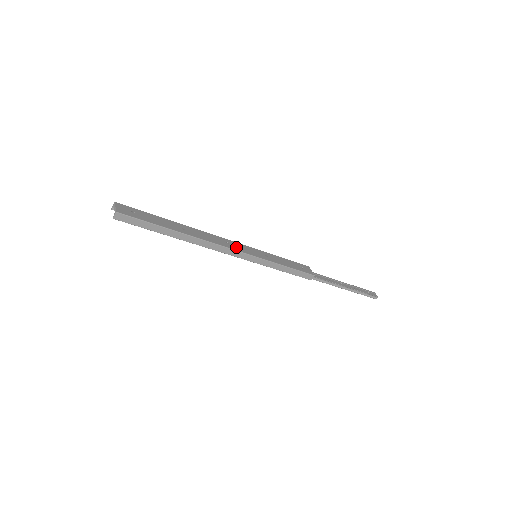
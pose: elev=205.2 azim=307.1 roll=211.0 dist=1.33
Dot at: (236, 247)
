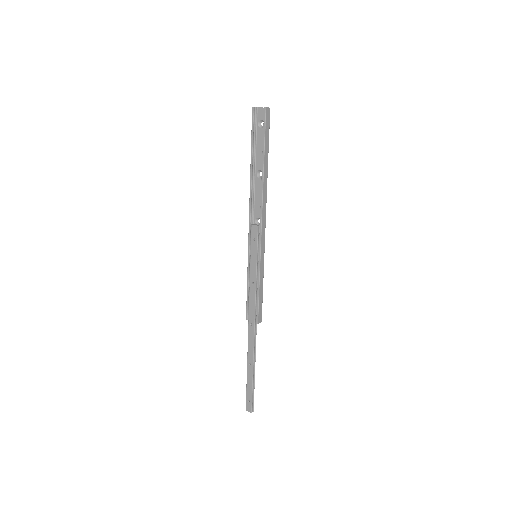
Dot at: occluded
